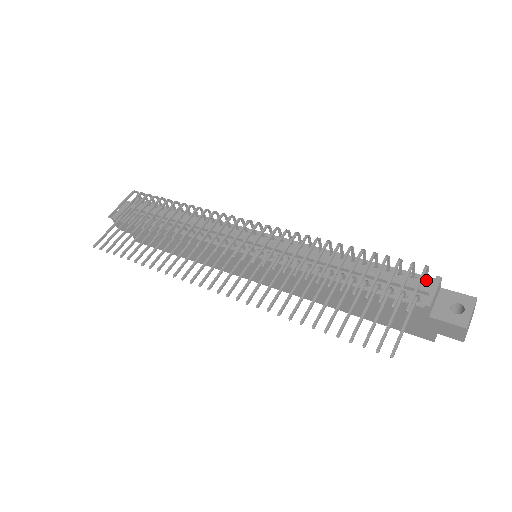
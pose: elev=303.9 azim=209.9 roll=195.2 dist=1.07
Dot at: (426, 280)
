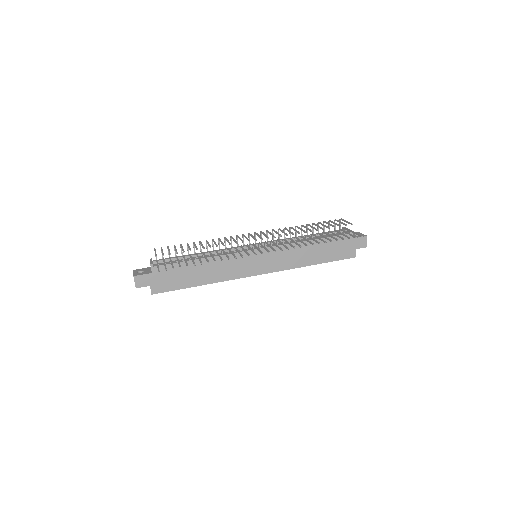
Dot at: occluded
